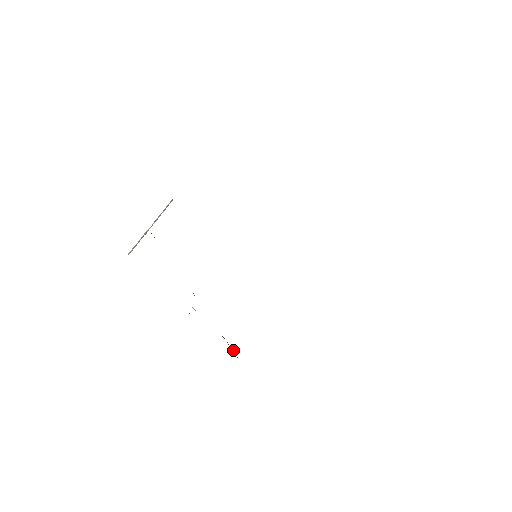
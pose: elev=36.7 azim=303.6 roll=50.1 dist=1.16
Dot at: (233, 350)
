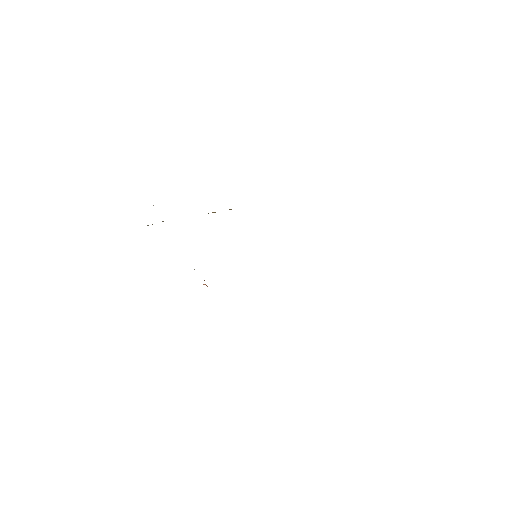
Dot at: (206, 285)
